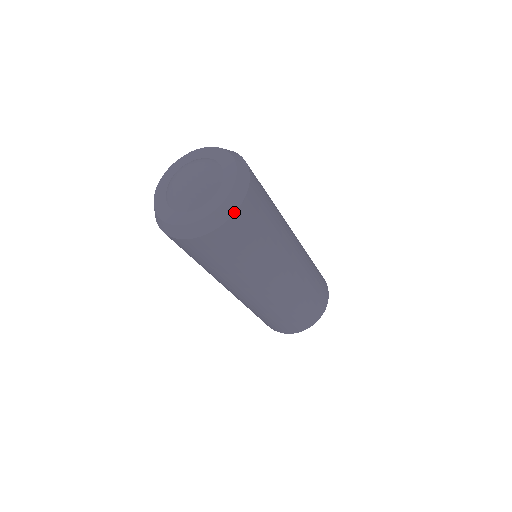
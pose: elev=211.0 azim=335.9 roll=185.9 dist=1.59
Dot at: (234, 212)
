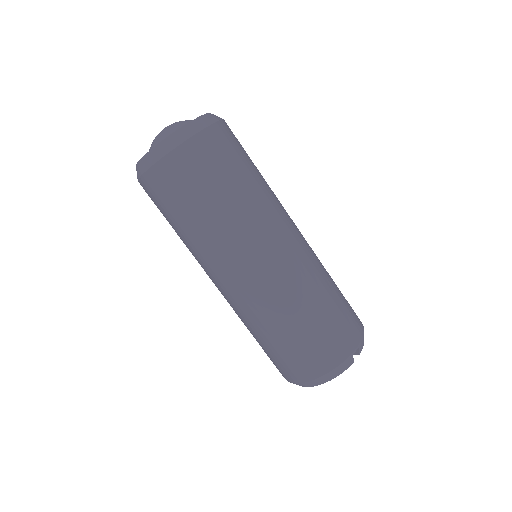
Dot at: (163, 156)
